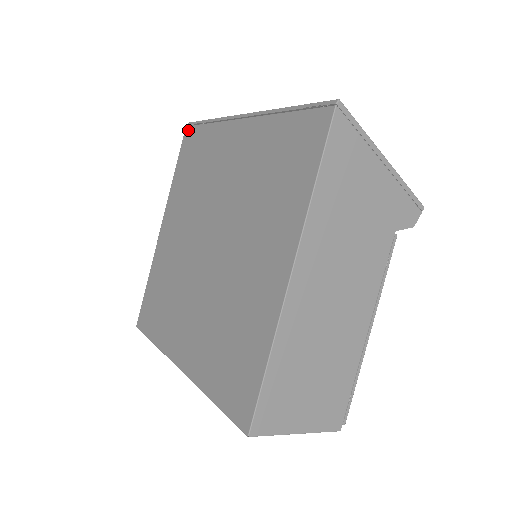
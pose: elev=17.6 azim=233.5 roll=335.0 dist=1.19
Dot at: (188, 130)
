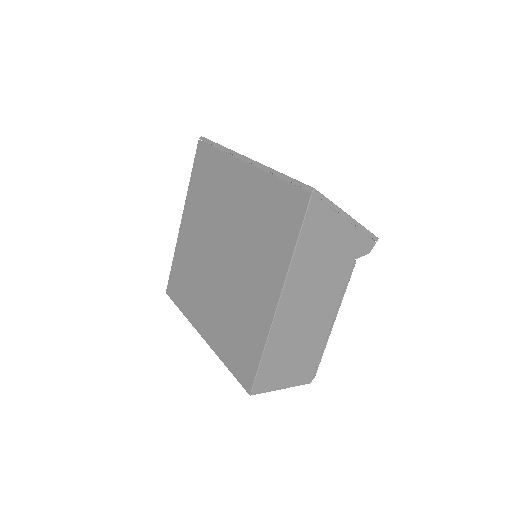
Dot at: (201, 145)
